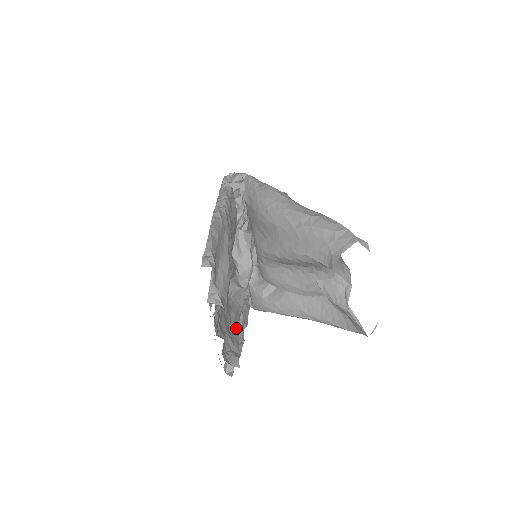
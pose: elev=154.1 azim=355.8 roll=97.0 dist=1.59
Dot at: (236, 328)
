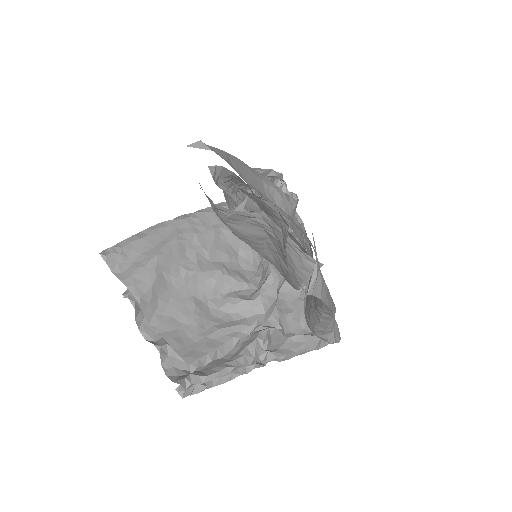
Dot at: (213, 343)
